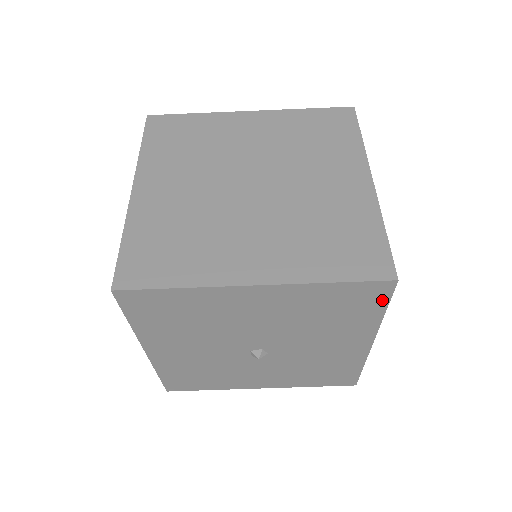
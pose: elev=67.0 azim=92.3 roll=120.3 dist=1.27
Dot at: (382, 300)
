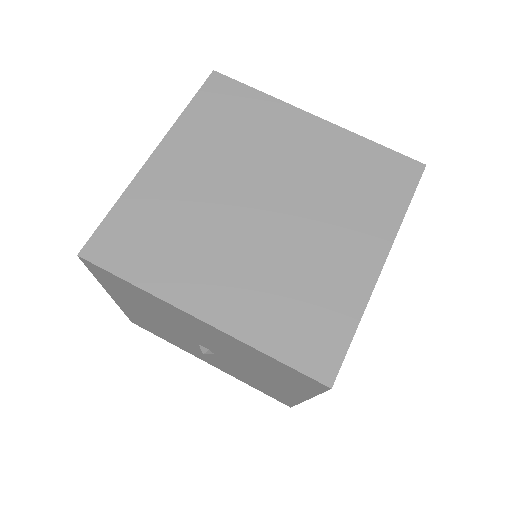
Dot at: (316, 388)
